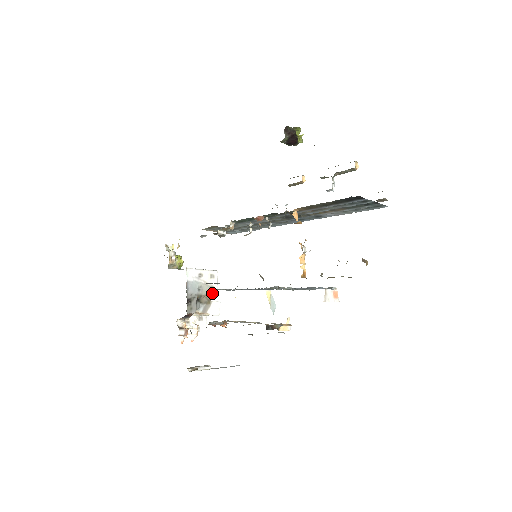
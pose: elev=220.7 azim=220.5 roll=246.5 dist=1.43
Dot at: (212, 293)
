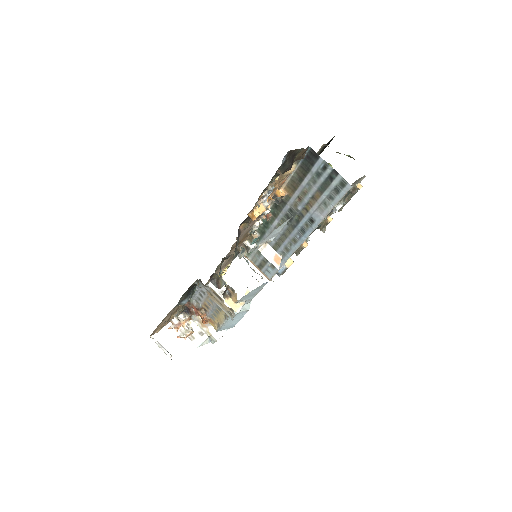
Dot at: occluded
